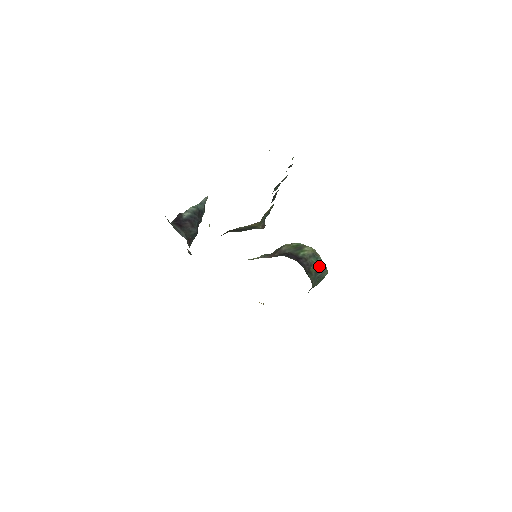
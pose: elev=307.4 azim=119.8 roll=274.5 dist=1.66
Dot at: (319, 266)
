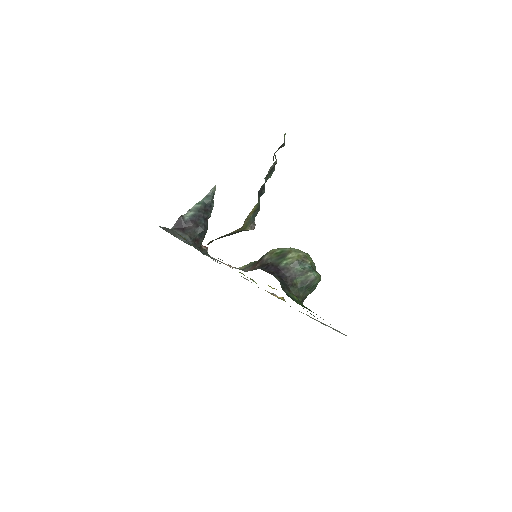
Dot at: (306, 275)
